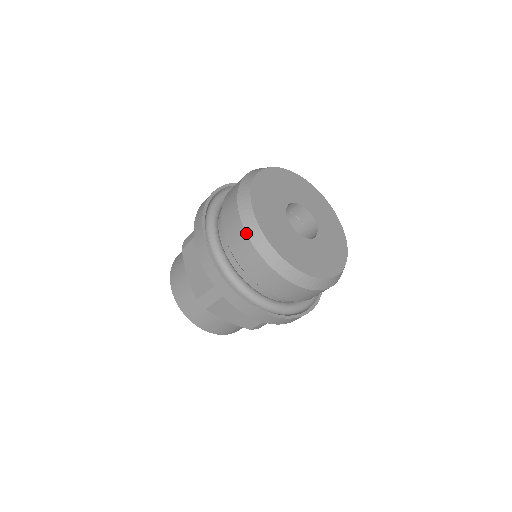
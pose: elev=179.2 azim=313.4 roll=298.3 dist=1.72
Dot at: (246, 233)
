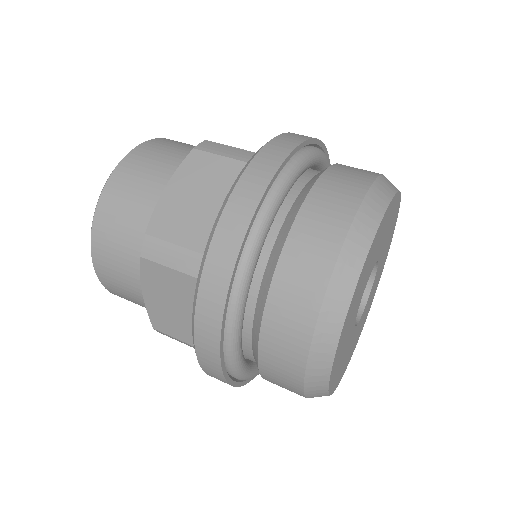
Dot at: (339, 256)
